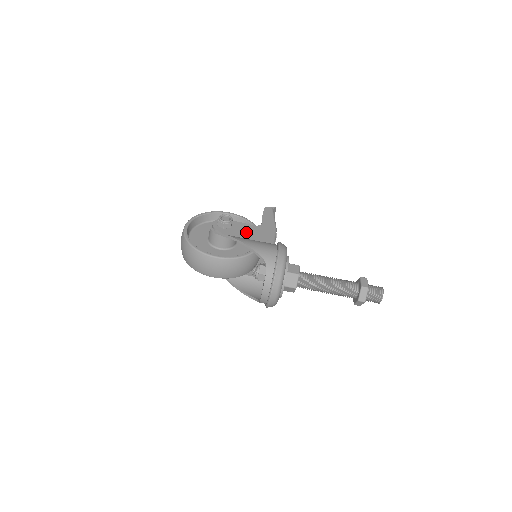
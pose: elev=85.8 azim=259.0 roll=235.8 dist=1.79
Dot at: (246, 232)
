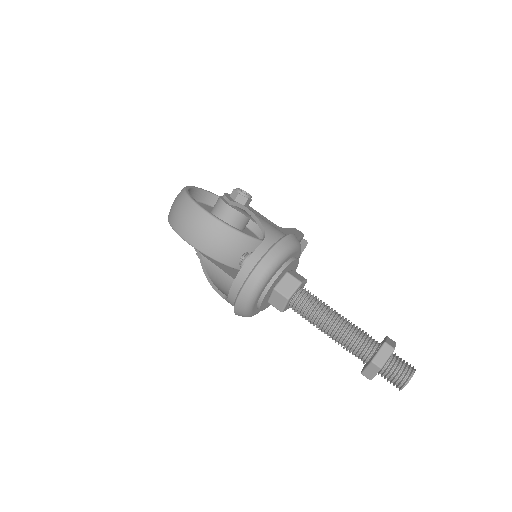
Dot at: occluded
